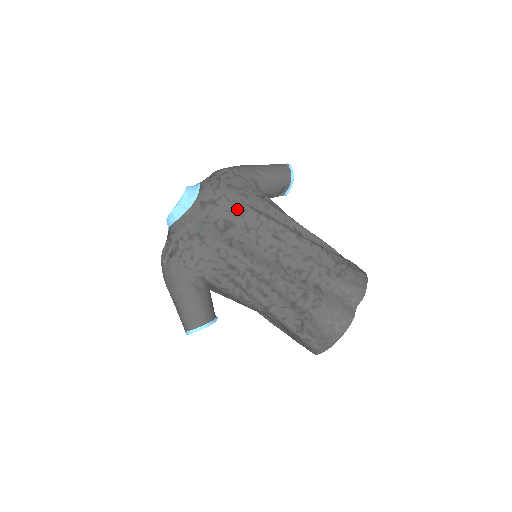
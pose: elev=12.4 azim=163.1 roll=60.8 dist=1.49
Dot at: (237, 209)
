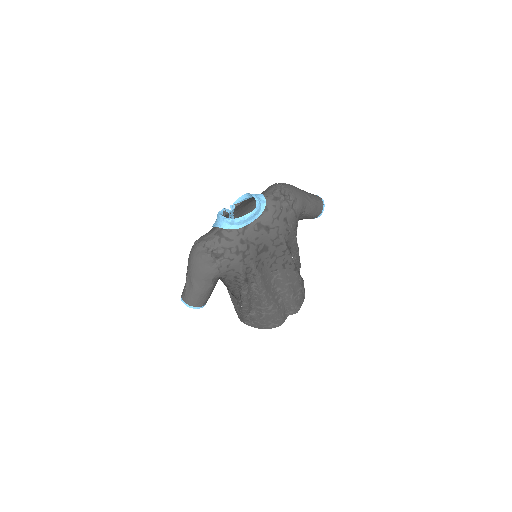
Dot at: (278, 241)
